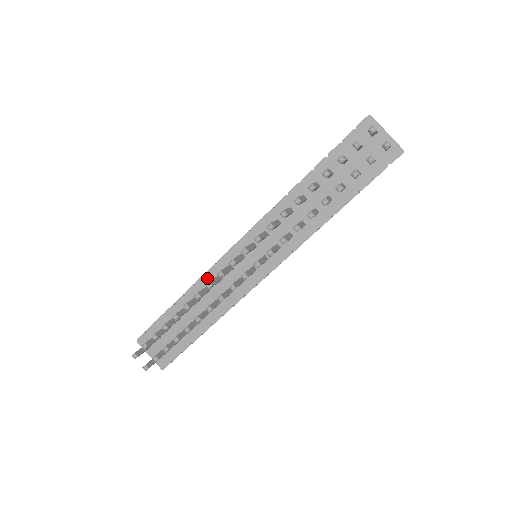
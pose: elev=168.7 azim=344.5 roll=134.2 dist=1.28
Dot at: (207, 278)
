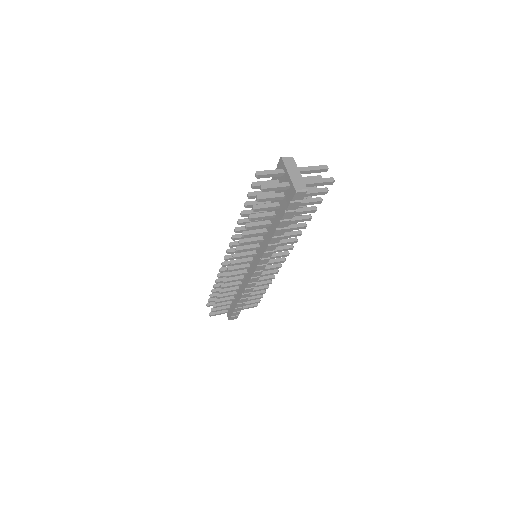
Dot at: occluded
